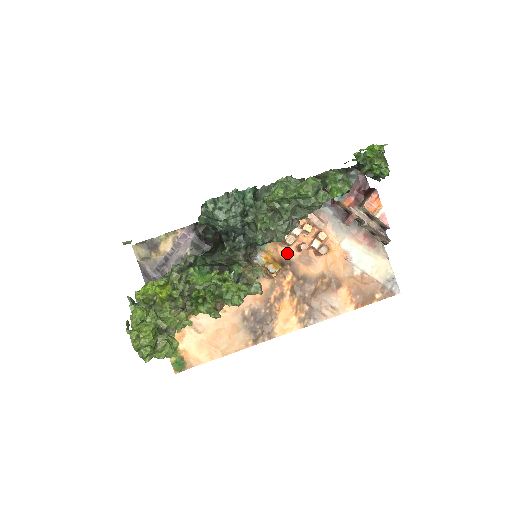
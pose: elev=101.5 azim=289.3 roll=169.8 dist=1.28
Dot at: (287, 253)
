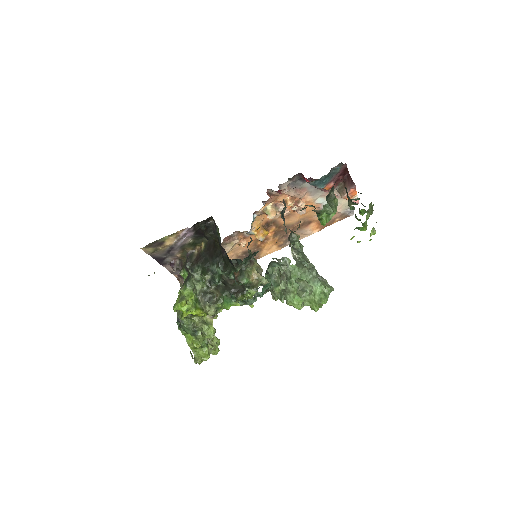
Dot at: occluded
